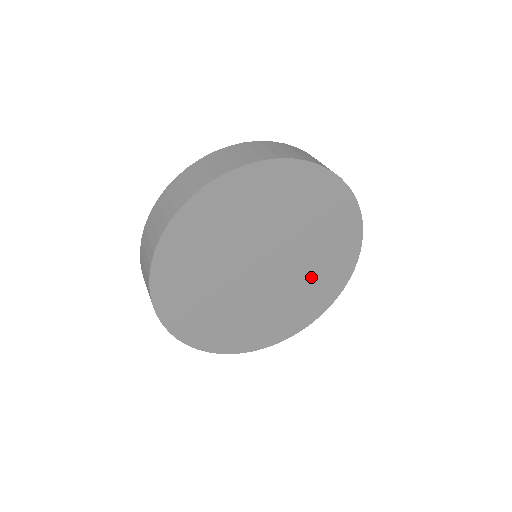
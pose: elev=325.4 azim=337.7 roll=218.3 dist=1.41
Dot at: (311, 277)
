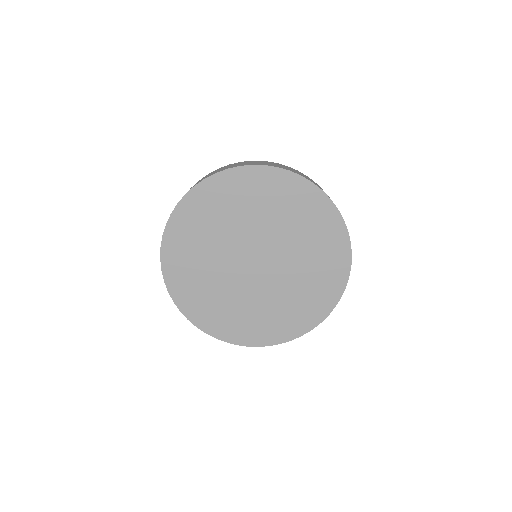
Dot at: (298, 288)
